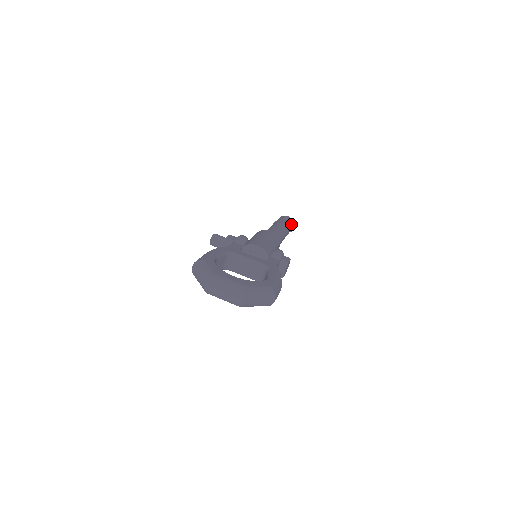
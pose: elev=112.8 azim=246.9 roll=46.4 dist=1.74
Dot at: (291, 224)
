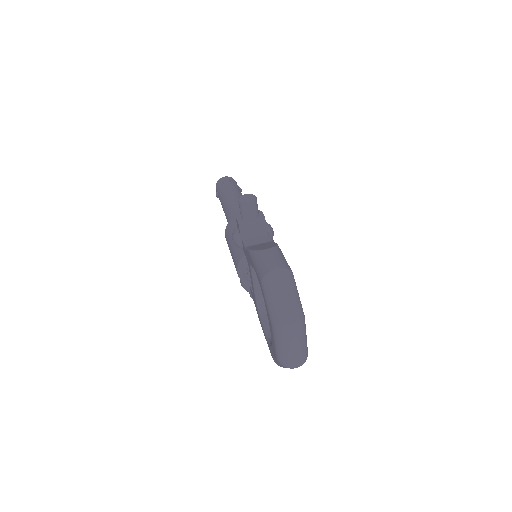
Dot at: occluded
